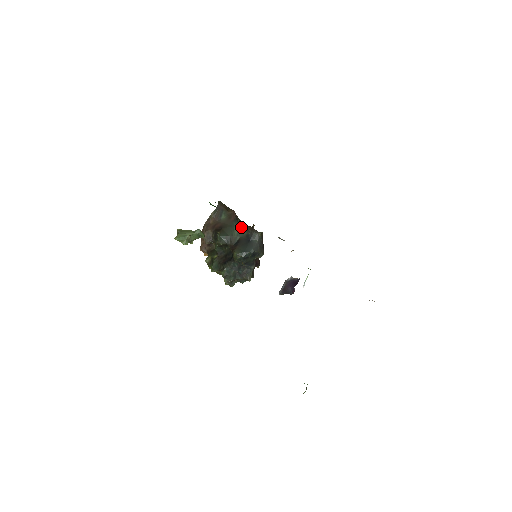
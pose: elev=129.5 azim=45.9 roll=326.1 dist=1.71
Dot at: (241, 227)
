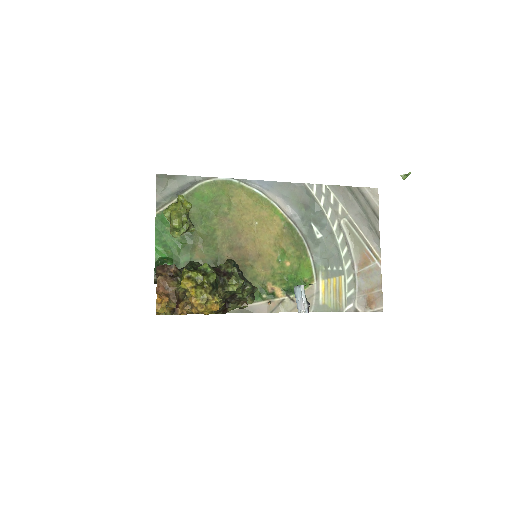
Dot at: occluded
